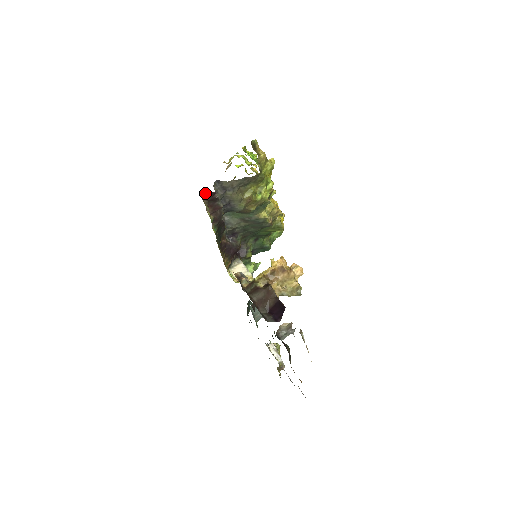
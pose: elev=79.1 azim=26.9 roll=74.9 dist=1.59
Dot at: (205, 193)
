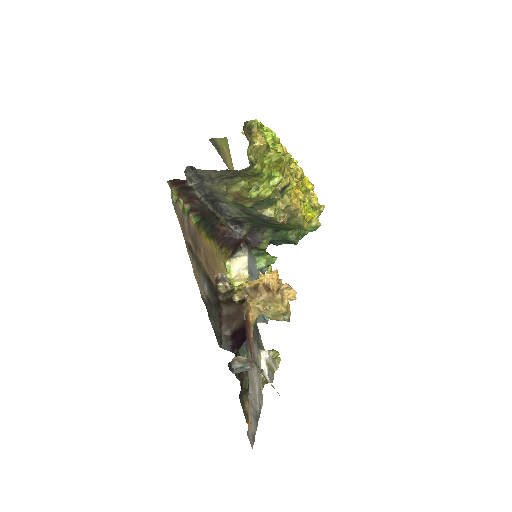
Dot at: occluded
